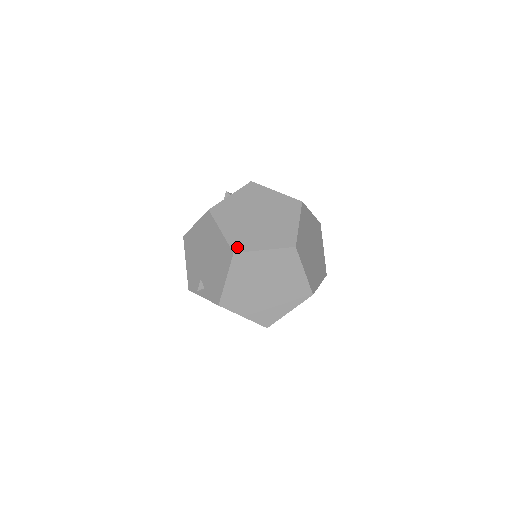
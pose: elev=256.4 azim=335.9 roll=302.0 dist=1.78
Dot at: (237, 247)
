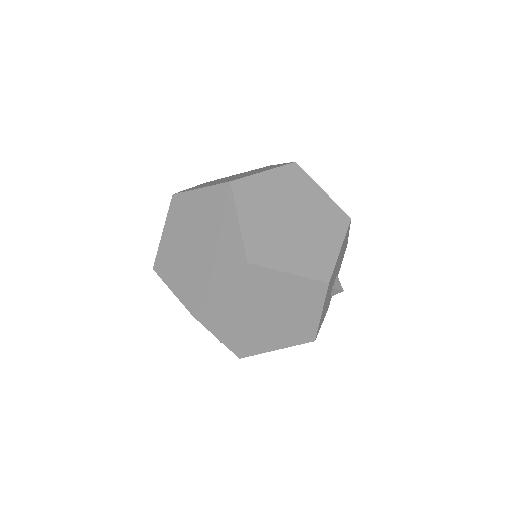
Dot at: (193, 305)
